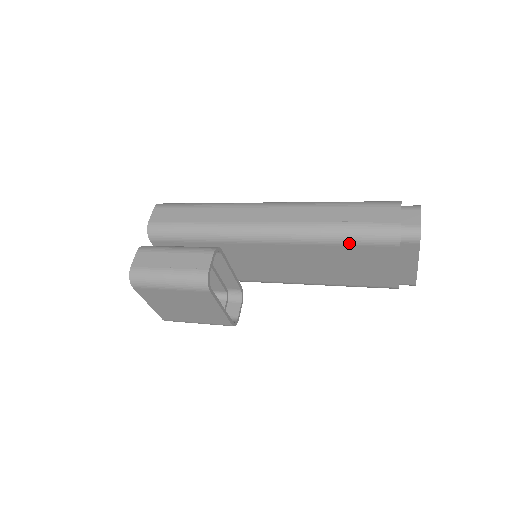
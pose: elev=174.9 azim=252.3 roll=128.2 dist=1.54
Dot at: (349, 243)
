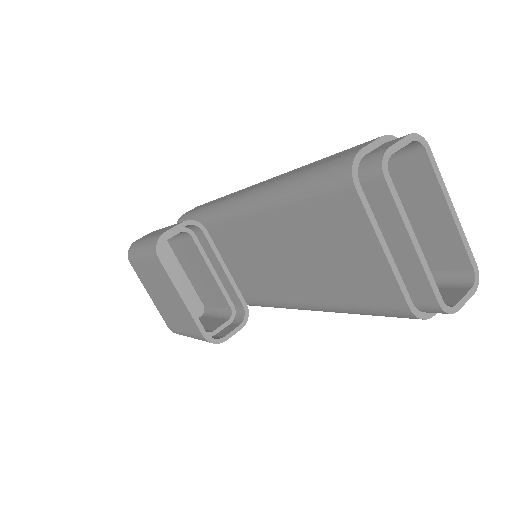
Dot at: (301, 196)
